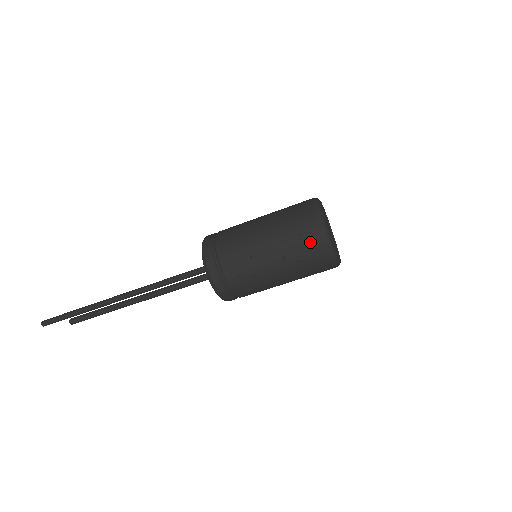
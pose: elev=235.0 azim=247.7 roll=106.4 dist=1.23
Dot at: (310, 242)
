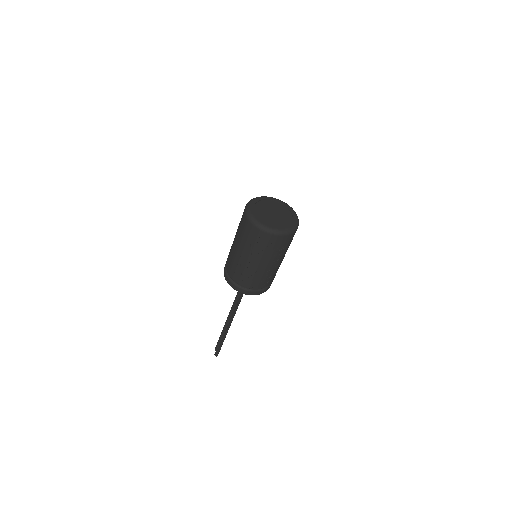
Dot at: (255, 237)
